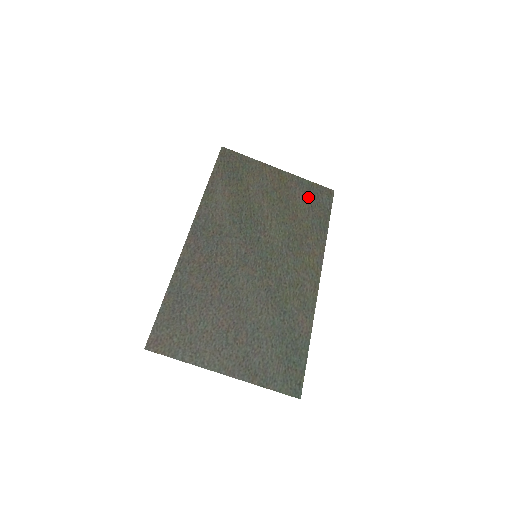
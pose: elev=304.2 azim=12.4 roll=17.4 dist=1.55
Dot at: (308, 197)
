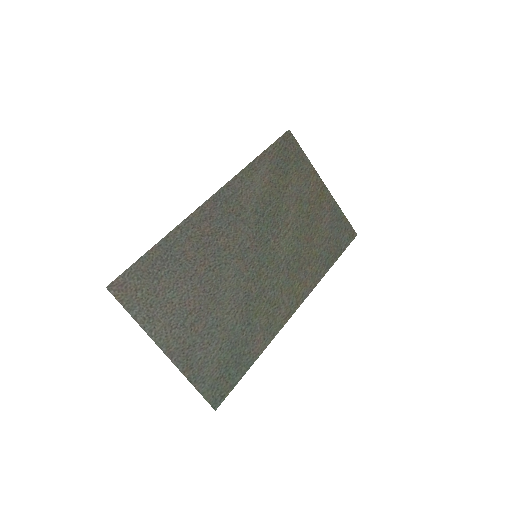
Dot at: (332, 227)
